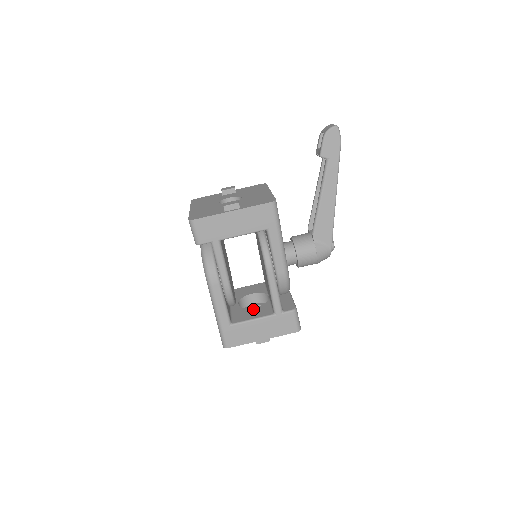
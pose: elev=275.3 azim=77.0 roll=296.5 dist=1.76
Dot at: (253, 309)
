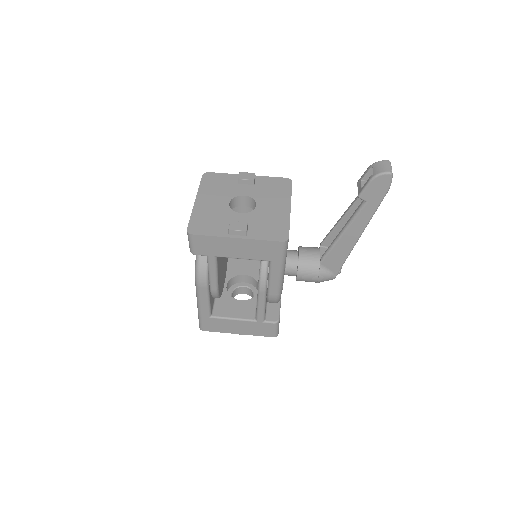
Dot at: (238, 302)
